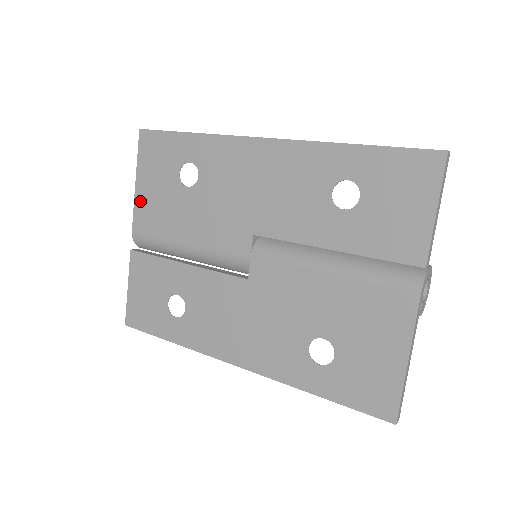
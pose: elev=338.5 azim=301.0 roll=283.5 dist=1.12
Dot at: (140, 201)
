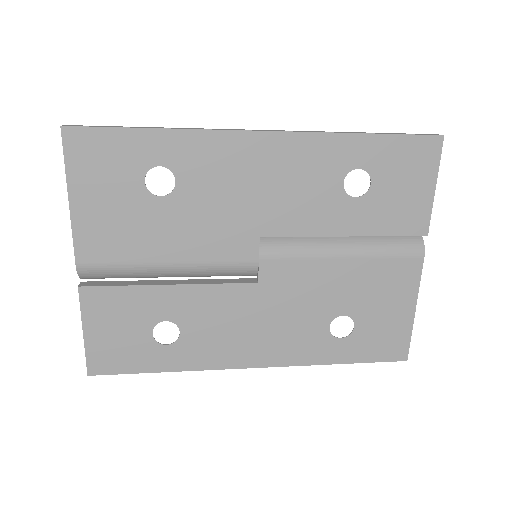
Dot at: (83, 223)
